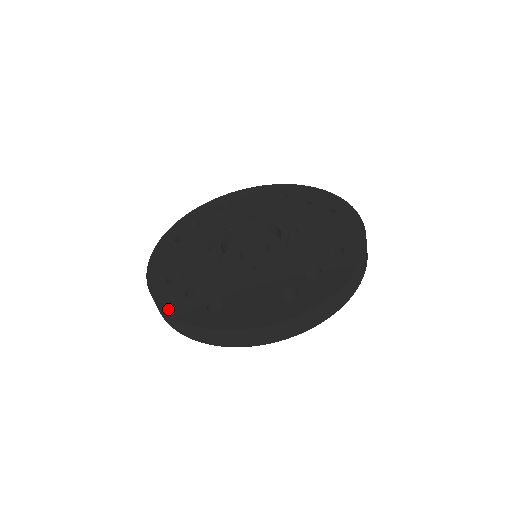
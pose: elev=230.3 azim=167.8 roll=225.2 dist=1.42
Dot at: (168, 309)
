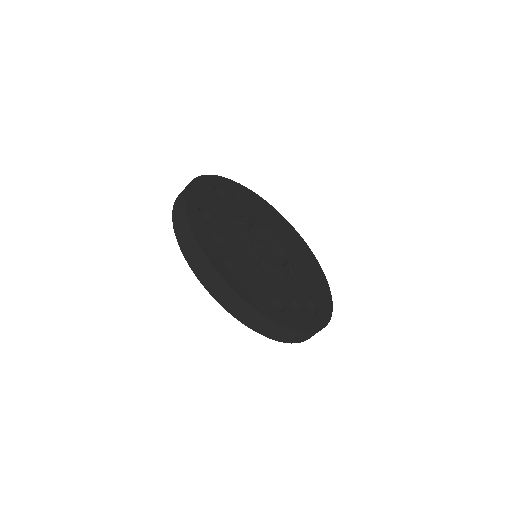
Dot at: (196, 232)
